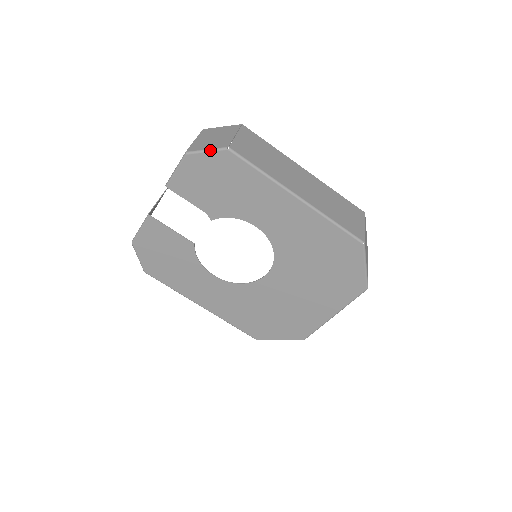
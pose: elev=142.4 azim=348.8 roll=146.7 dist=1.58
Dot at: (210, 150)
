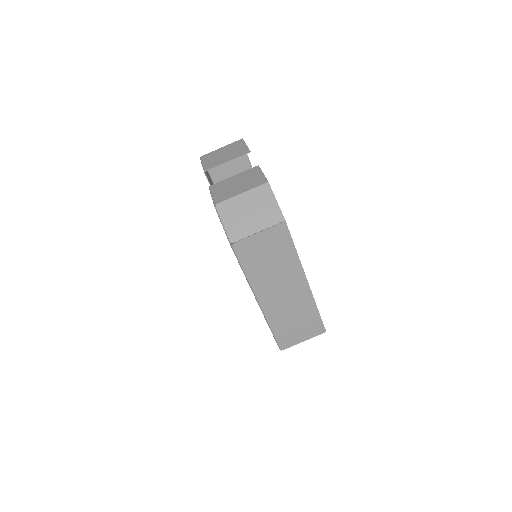
Dot at: (224, 228)
